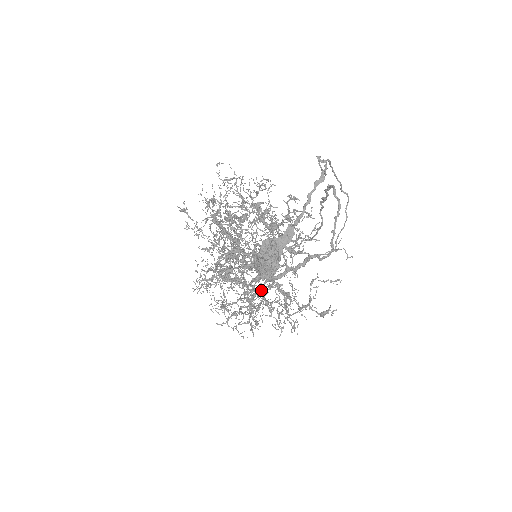
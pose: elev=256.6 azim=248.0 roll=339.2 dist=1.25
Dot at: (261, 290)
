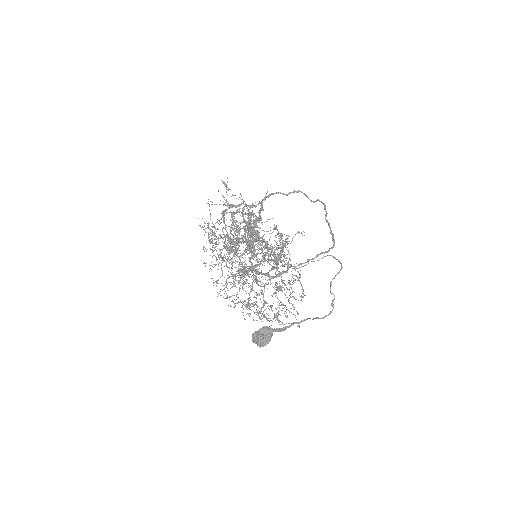
Dot at: occluded
